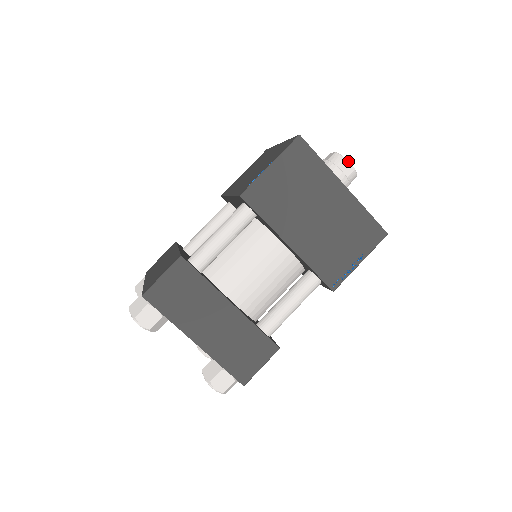
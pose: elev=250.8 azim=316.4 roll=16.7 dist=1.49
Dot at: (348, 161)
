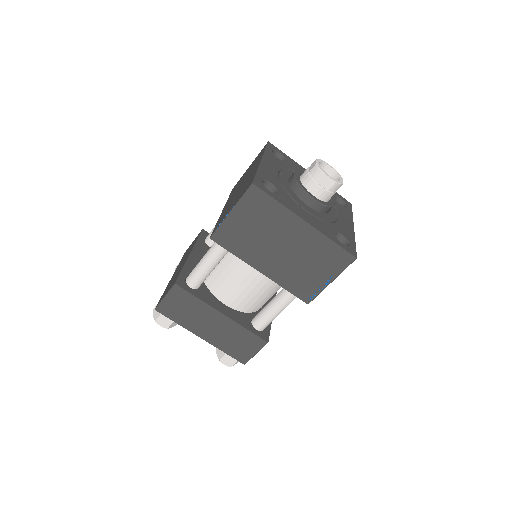
Dot at: (327, 175)
